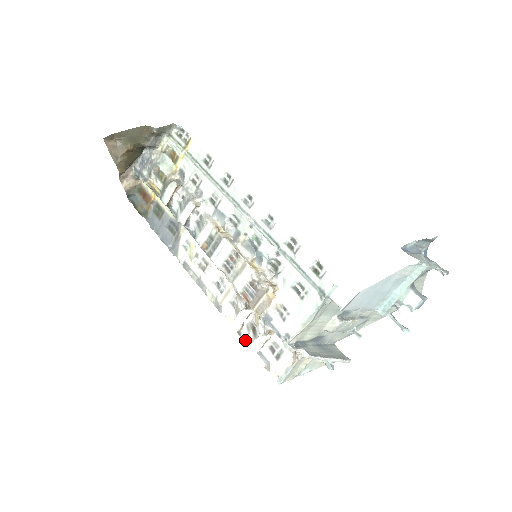
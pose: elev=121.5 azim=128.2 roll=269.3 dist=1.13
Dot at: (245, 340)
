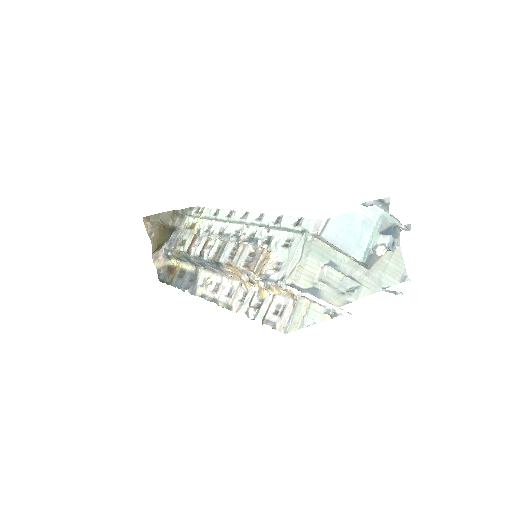
Dot at: (253, 318)
